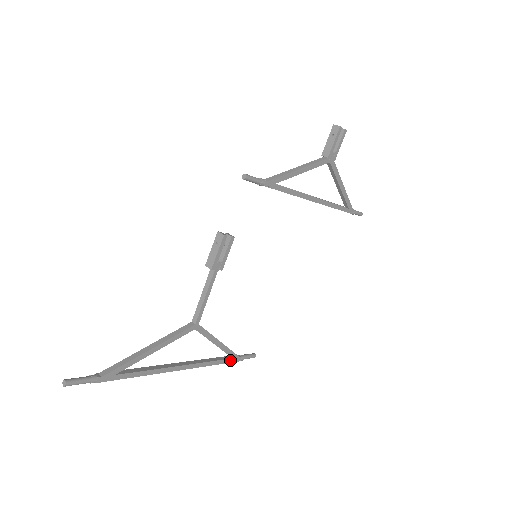
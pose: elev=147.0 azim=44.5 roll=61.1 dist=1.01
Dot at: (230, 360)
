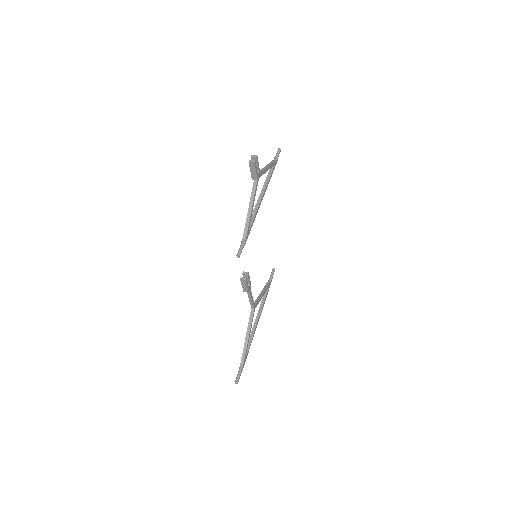
Dot at: occluded
